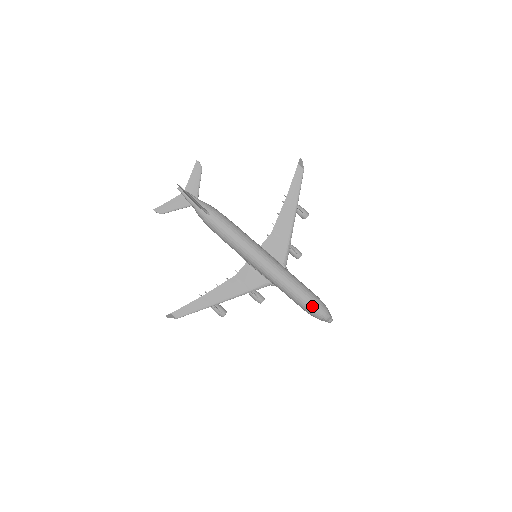
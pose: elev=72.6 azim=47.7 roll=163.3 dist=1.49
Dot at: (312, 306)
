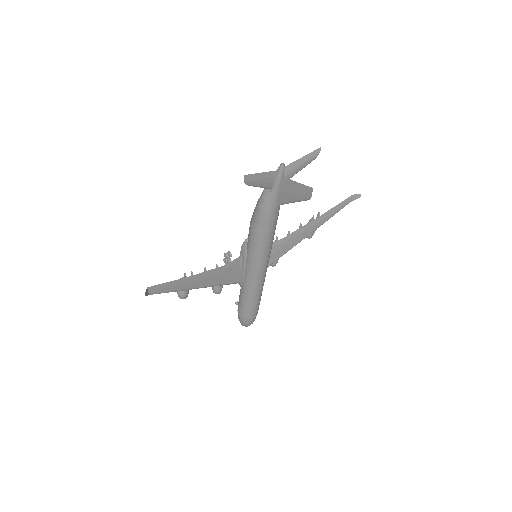
Dot at: (252, 316)
